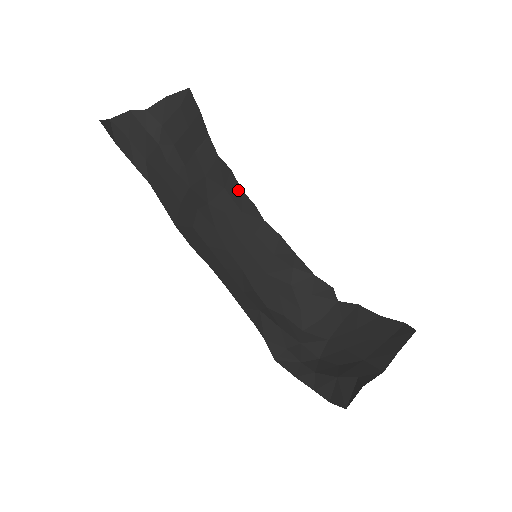
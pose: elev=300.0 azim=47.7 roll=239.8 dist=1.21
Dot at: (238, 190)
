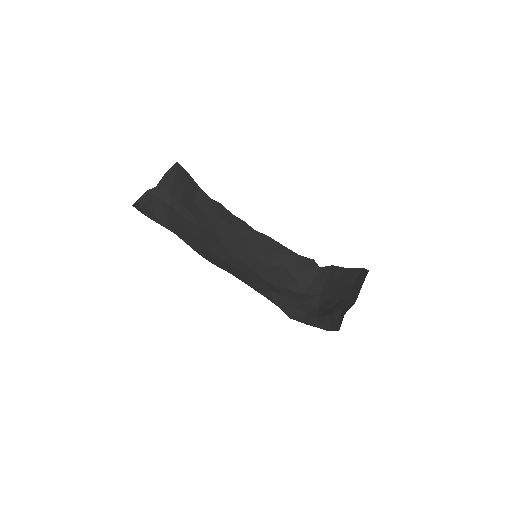
Dot at: (230, 215)
